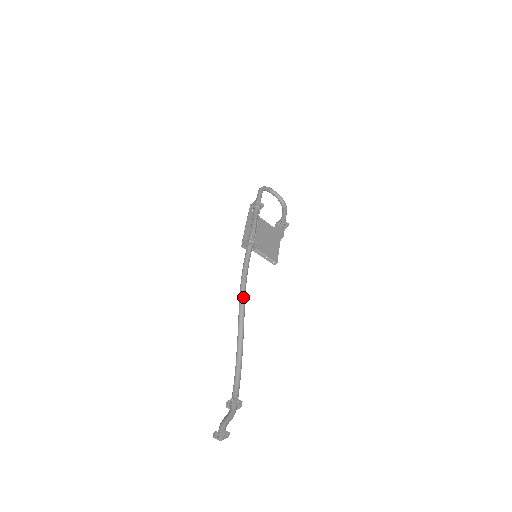
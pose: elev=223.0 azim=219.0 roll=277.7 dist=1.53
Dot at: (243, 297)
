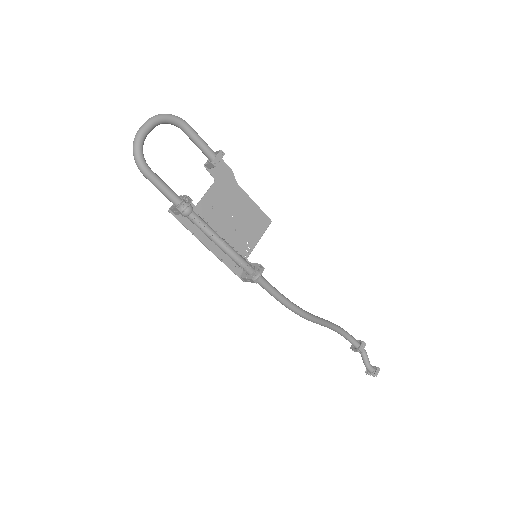
Dot at: (305, 316)
